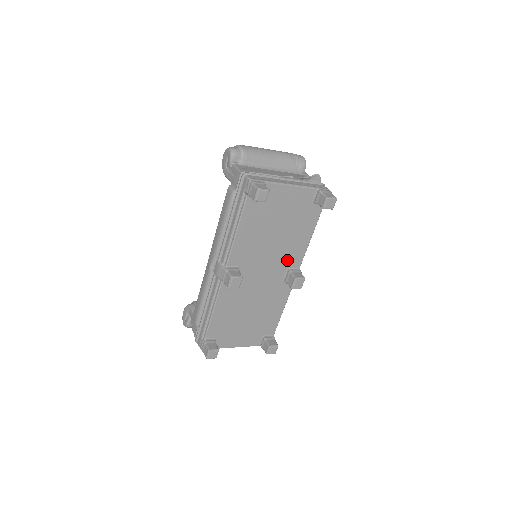
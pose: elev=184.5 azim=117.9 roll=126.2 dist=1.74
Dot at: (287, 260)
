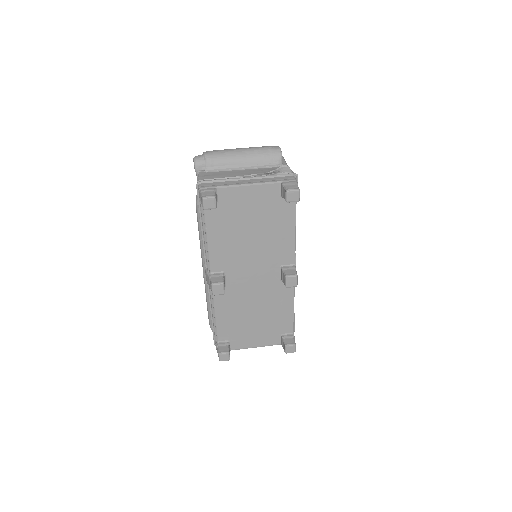
Dot at: (276, 258)
